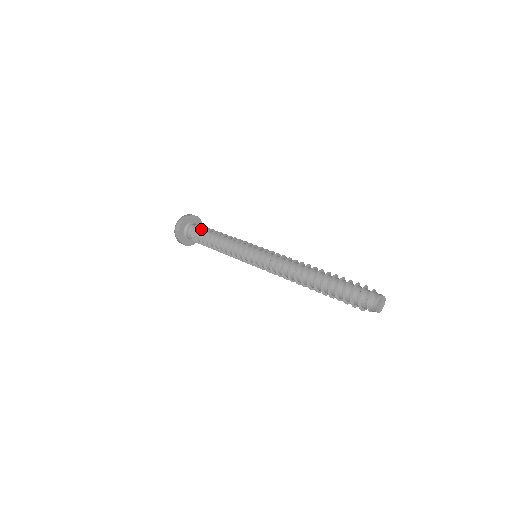
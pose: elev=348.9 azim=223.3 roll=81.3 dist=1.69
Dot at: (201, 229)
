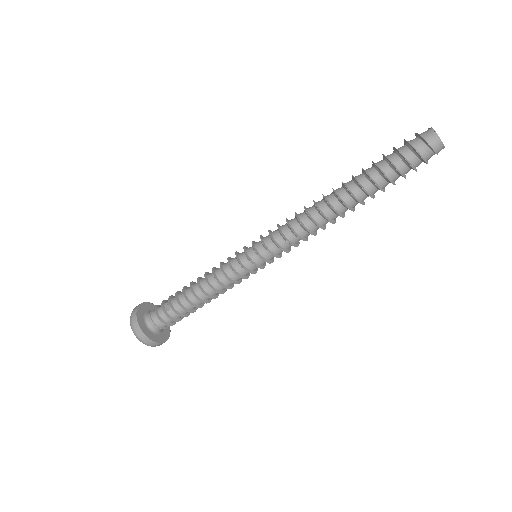
Dot at: (166, 302)
